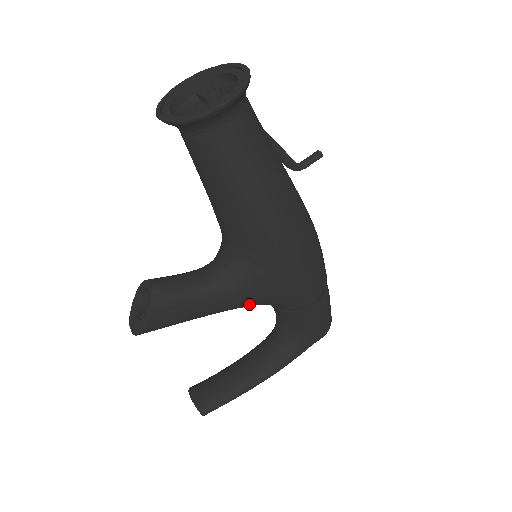
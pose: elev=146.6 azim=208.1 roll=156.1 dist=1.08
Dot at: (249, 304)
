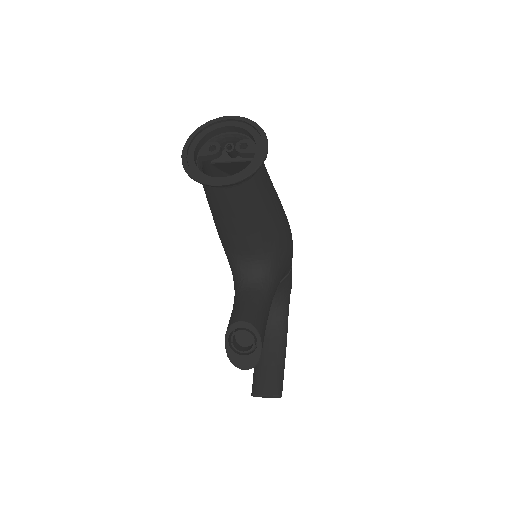
Dot at: occluded
